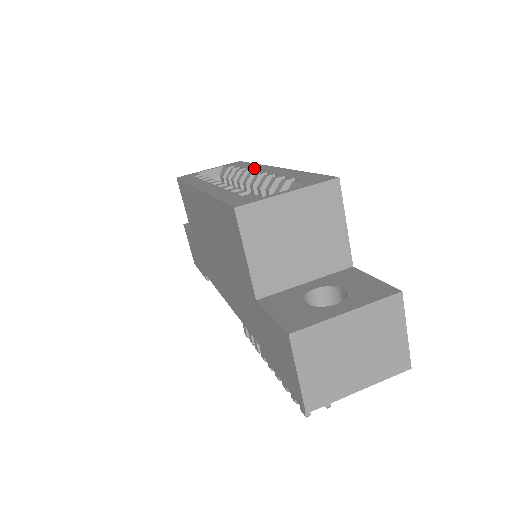
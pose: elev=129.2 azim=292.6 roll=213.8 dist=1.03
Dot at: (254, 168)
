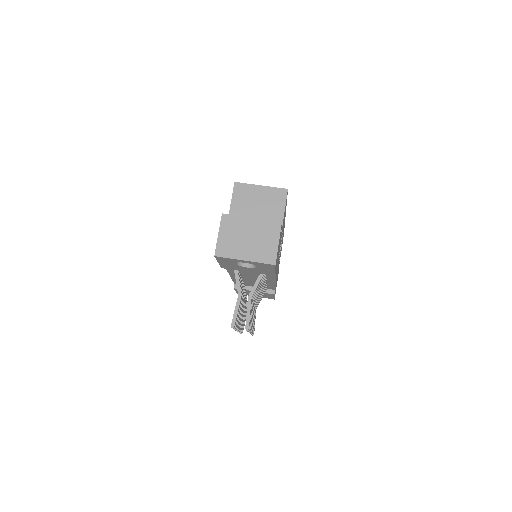
Dot at: occluded
